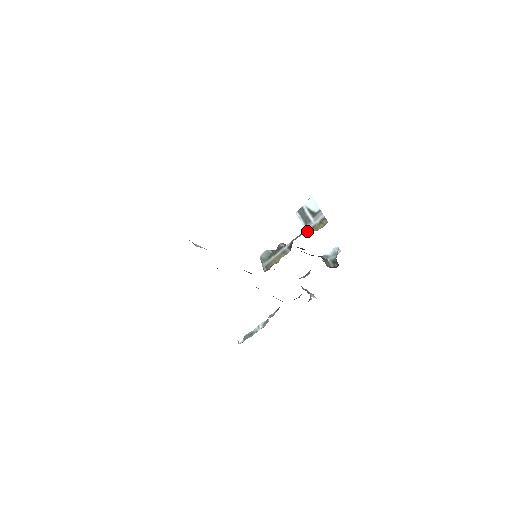
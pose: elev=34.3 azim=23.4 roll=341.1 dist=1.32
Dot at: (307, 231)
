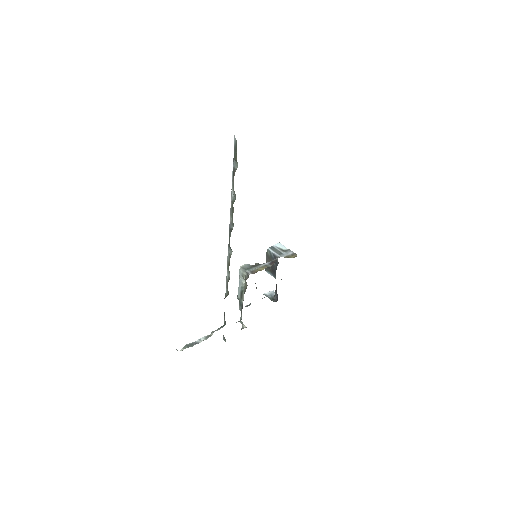
Dot at: (284, 257)
